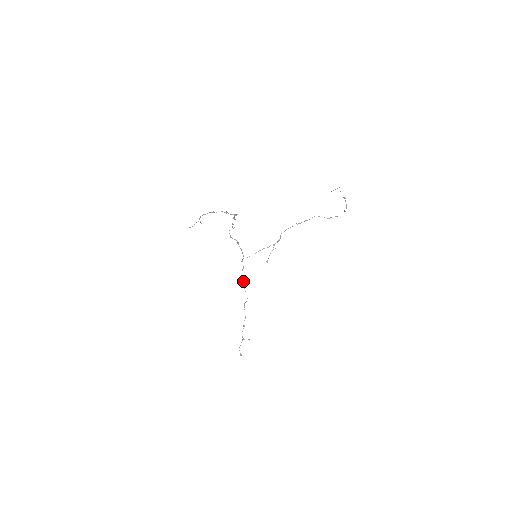
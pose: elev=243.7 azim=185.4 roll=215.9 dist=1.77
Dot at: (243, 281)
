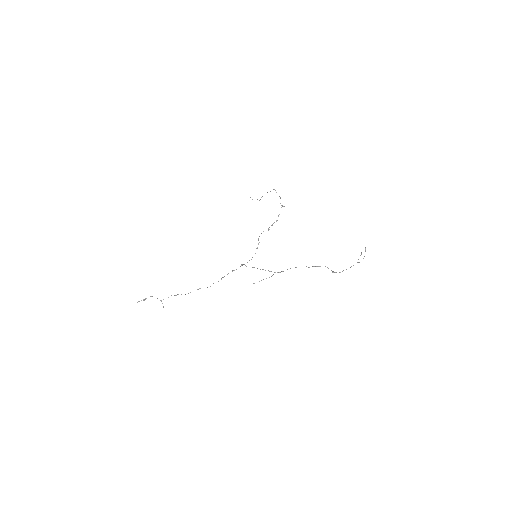
Dot at: (223, 277)
